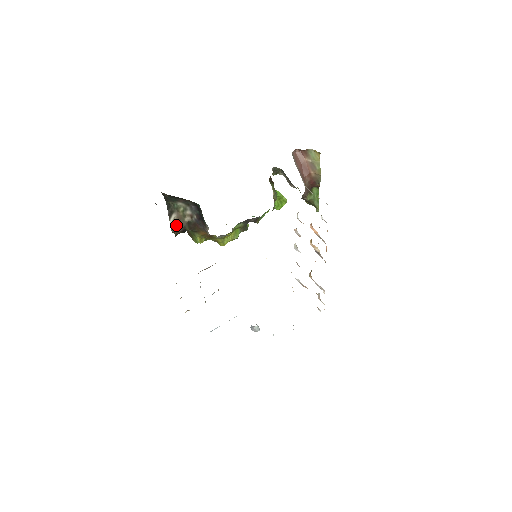
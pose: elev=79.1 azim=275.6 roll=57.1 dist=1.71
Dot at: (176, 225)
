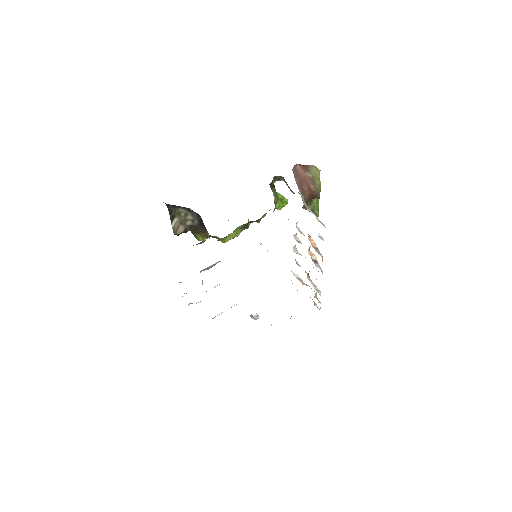
Dot at: (178, 228)
